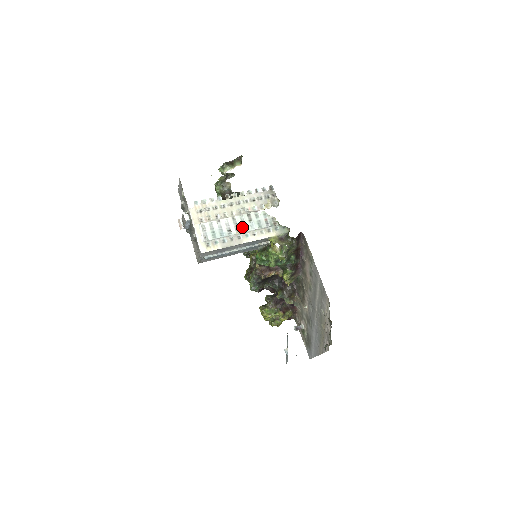
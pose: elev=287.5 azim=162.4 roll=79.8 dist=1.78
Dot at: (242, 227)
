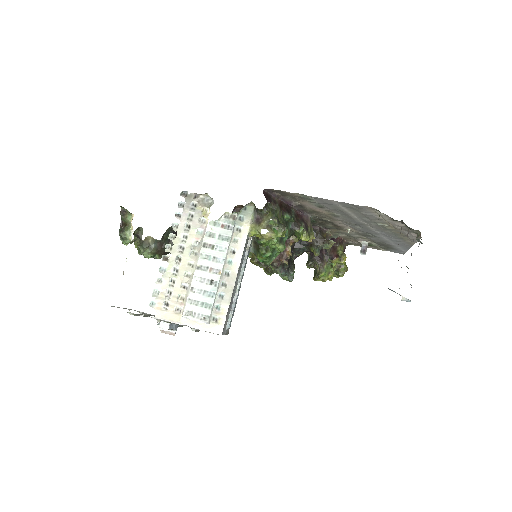
Dot at: (216, 263)
